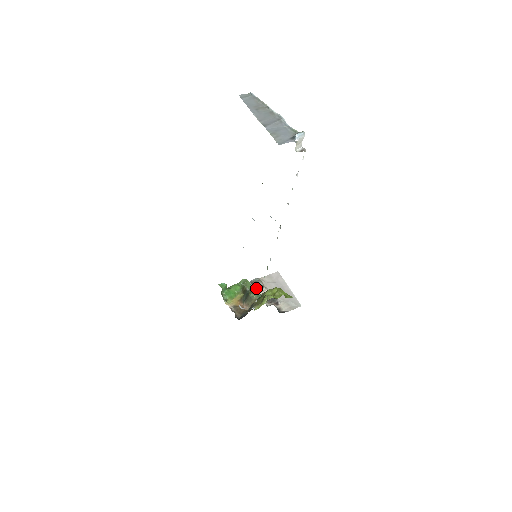
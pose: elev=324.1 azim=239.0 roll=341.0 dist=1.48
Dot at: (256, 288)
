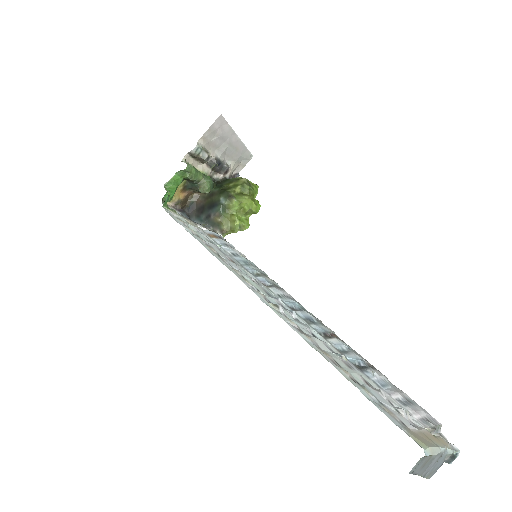
Dot at: (198, 160)
